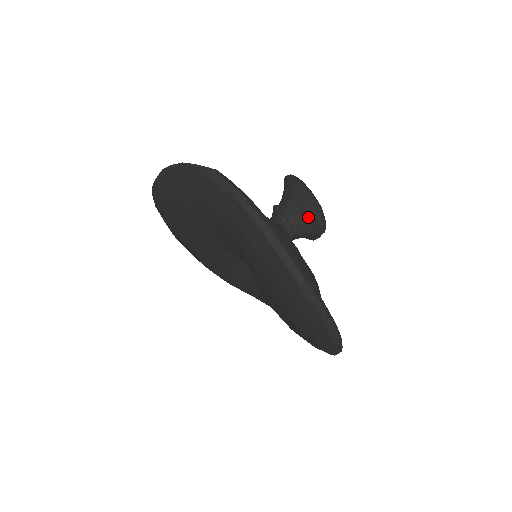
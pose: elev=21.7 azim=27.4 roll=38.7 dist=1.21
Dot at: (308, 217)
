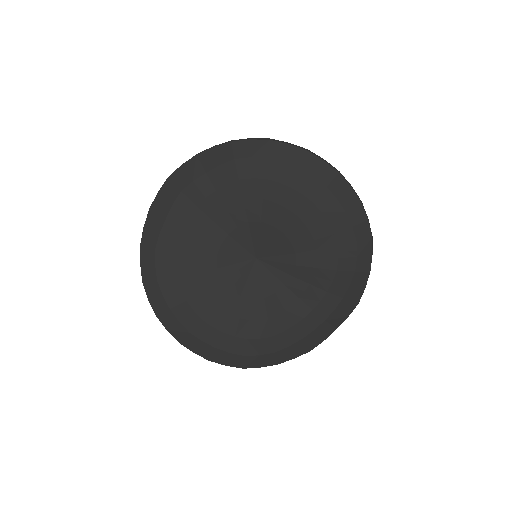
Dot at: occluded
